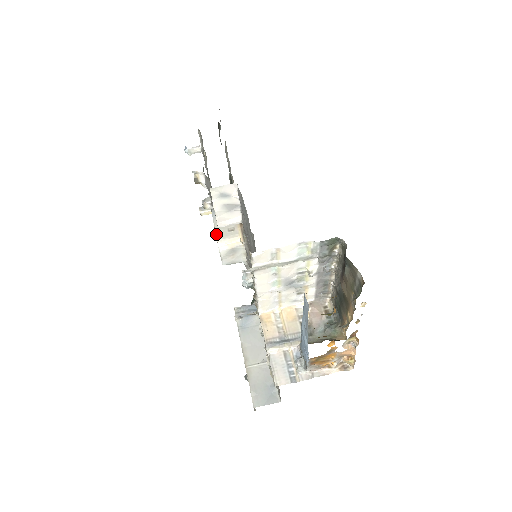
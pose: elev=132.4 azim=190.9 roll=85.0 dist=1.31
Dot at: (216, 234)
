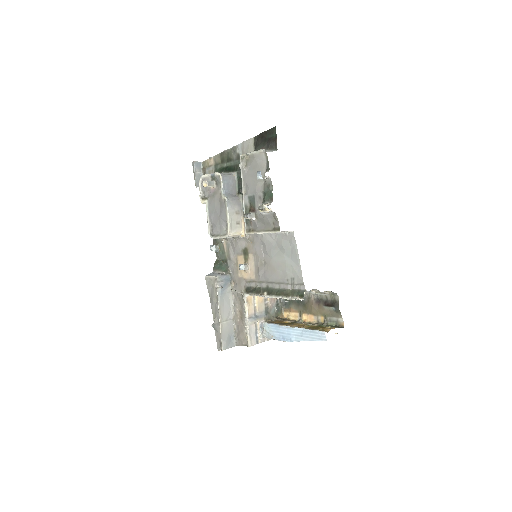
Dot at: (229, 225)
